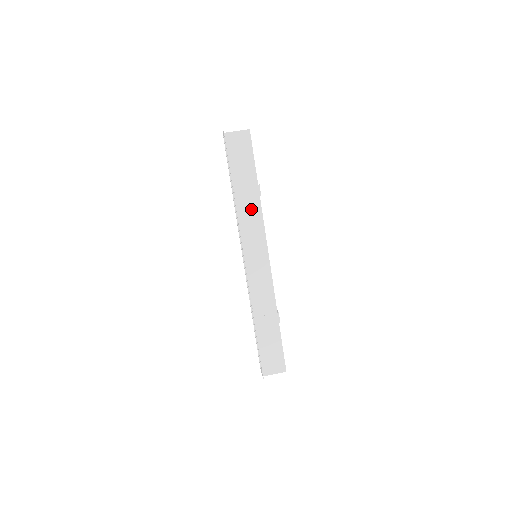
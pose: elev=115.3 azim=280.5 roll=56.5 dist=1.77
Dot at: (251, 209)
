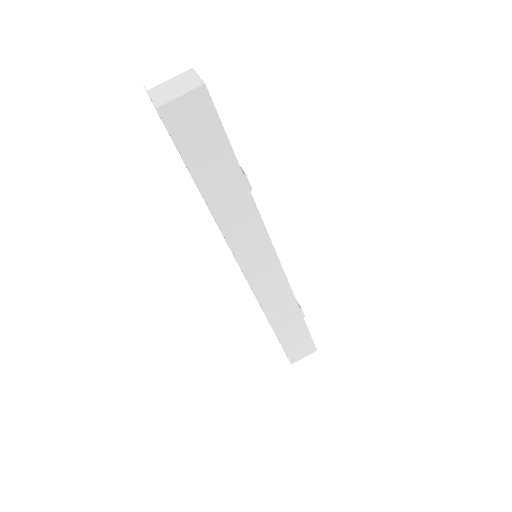
Dot at: (239, 213)
